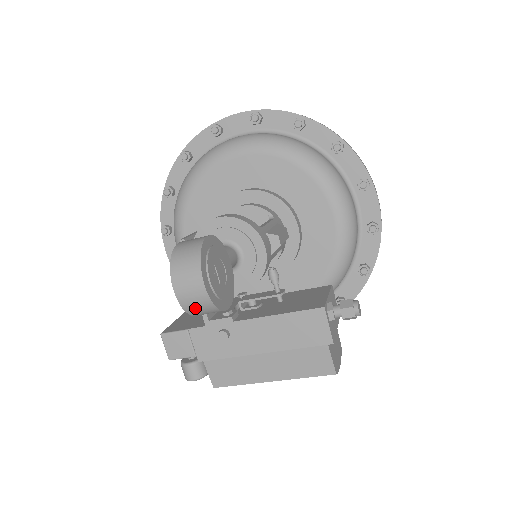
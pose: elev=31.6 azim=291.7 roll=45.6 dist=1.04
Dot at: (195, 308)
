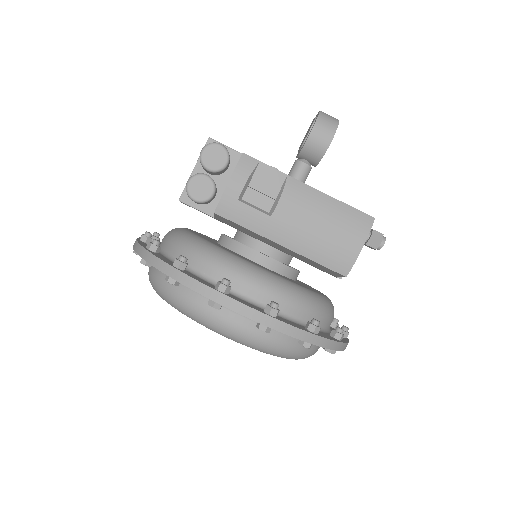
Dot at: (327, 116)
